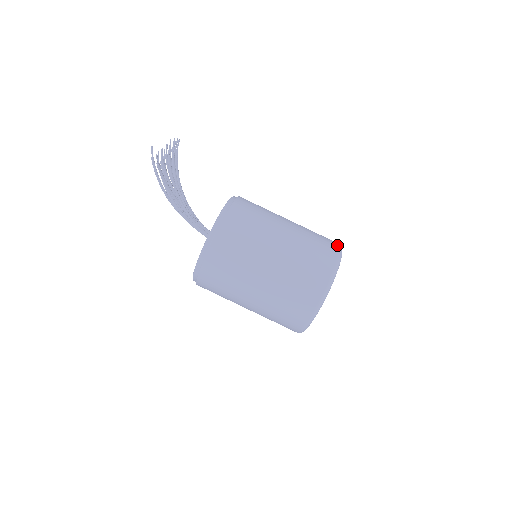
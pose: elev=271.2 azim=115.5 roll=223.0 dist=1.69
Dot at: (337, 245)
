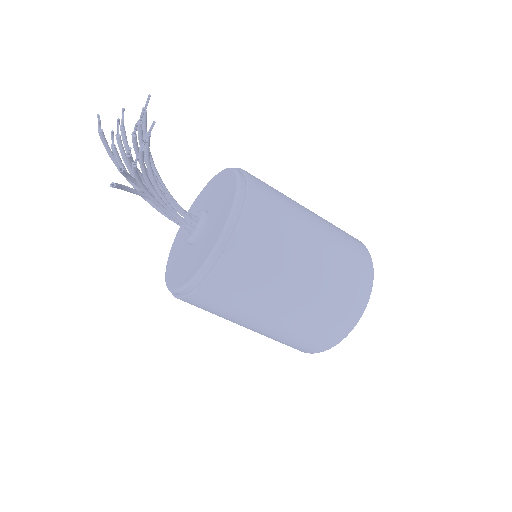
Dot at: (369, 277)
